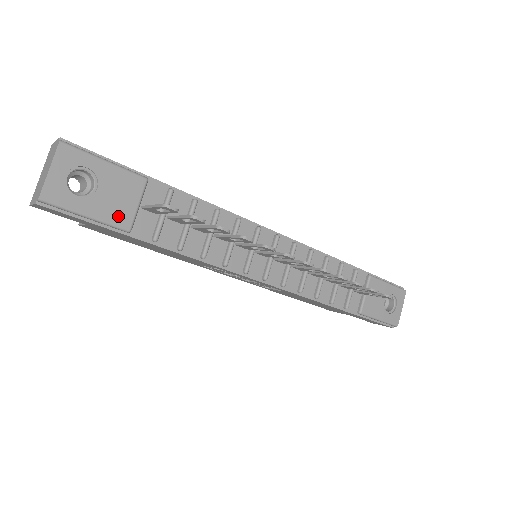
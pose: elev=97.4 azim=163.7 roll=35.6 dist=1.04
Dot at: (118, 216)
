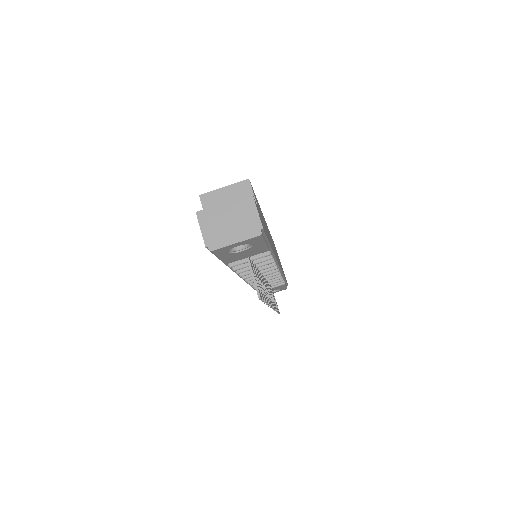
Dot at: (232, 260)
